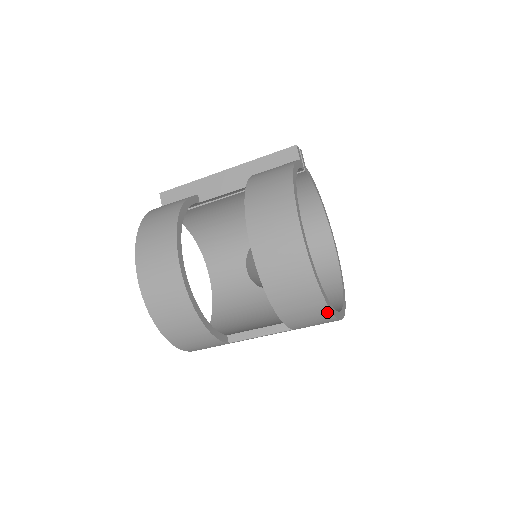
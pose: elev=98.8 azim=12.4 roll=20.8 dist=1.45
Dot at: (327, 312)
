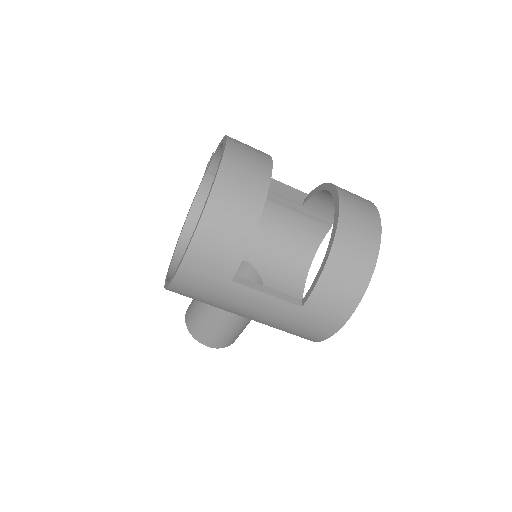
Dot at: (358, 298)
